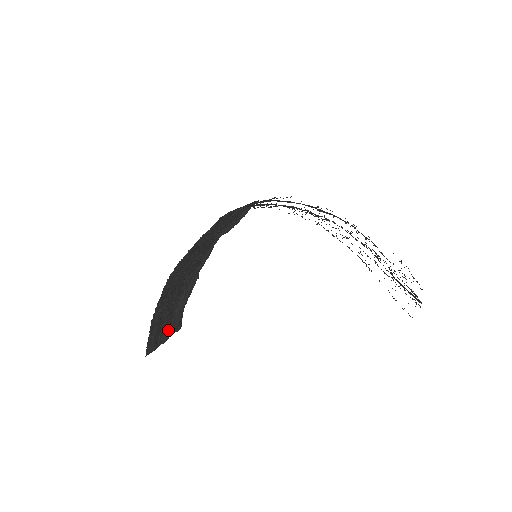
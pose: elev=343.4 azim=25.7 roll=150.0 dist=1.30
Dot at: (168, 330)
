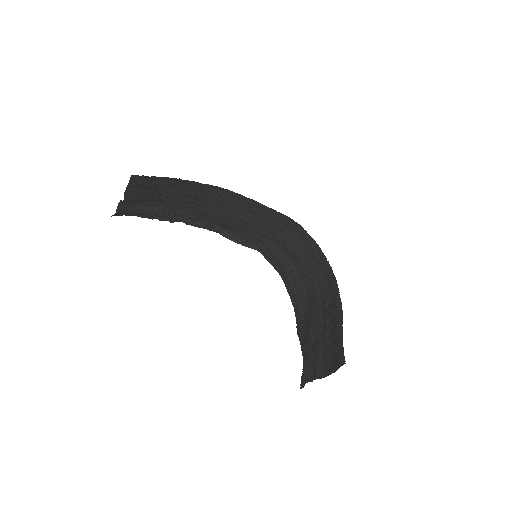
Dot at: (135, 199)
